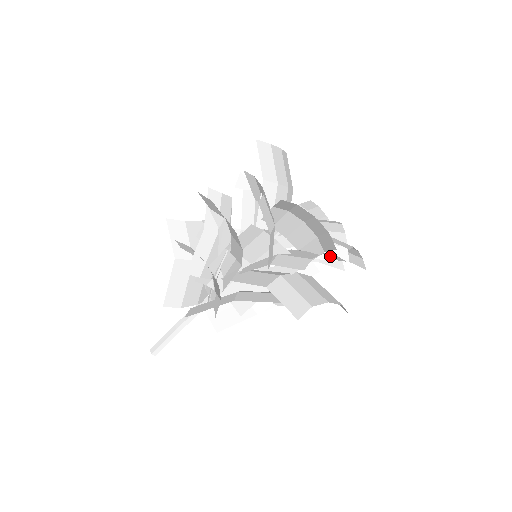
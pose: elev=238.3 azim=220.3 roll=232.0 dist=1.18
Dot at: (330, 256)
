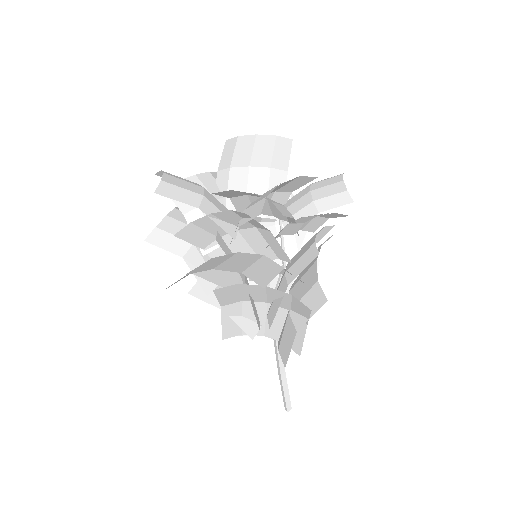
Dot at: (245, 216)
